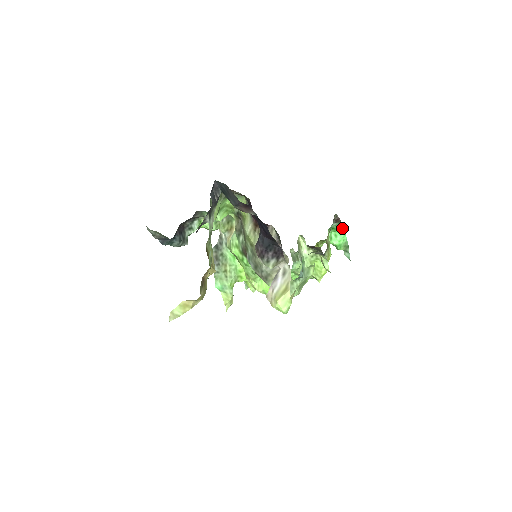
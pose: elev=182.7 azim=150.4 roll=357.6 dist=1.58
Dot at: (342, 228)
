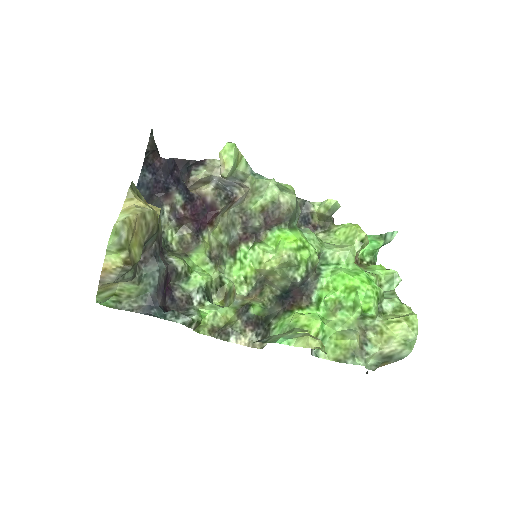
Dot at: occluded
